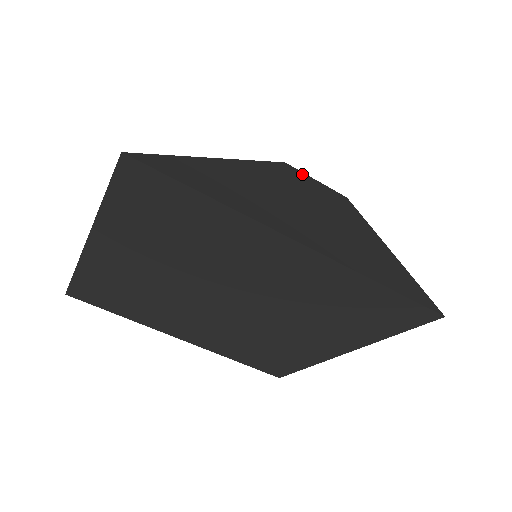
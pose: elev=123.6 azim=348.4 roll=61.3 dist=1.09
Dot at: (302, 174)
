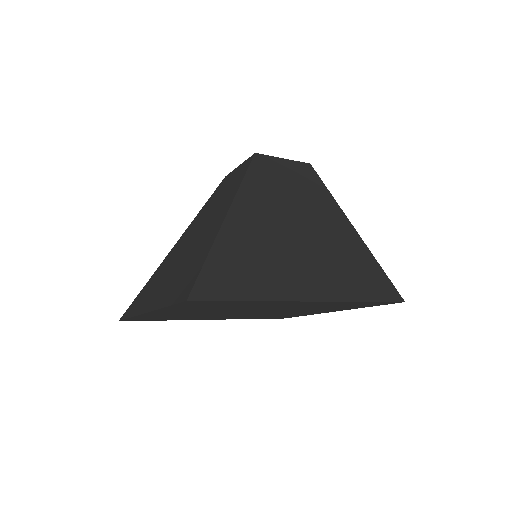
Dot at: (272, 161)
